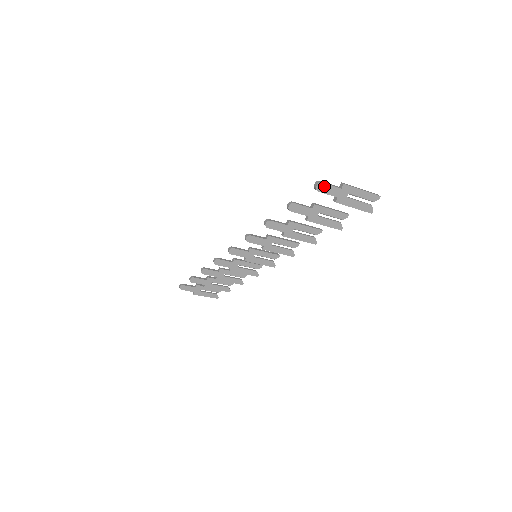
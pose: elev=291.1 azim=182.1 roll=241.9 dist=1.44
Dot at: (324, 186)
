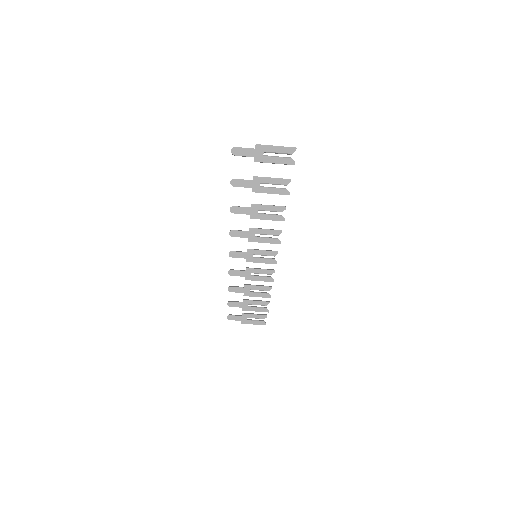
Dot at: (238, 150)
